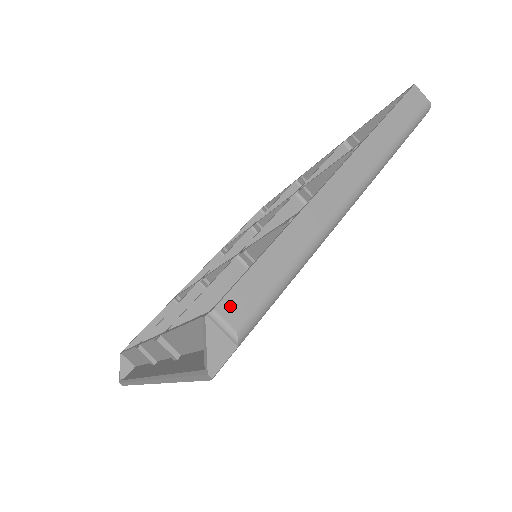
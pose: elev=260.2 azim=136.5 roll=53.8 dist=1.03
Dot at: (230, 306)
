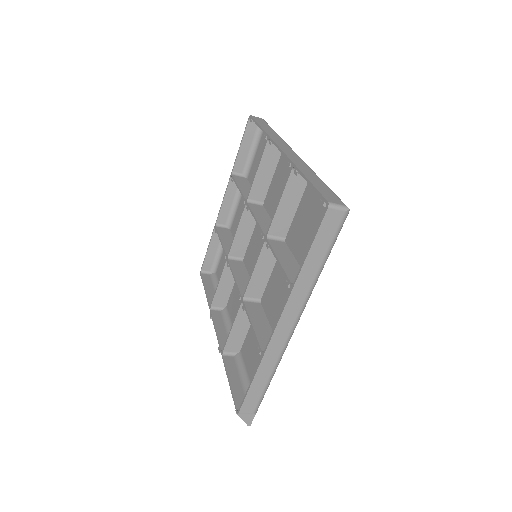
Dot at: (245, 409)
